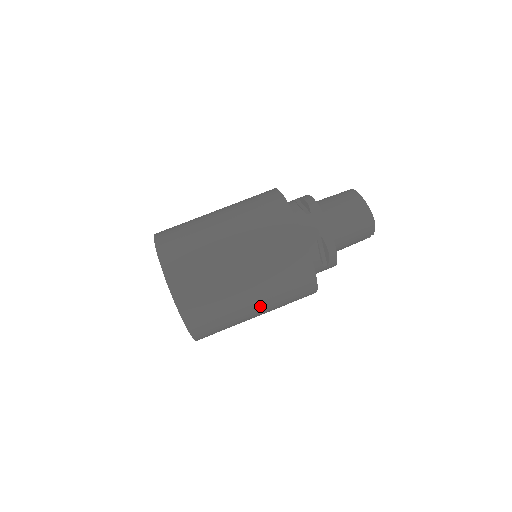
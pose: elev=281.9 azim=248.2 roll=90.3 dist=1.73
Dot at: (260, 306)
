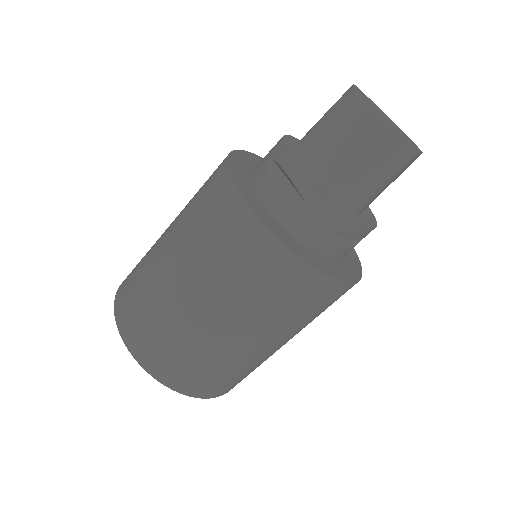
Dot at: occluded
